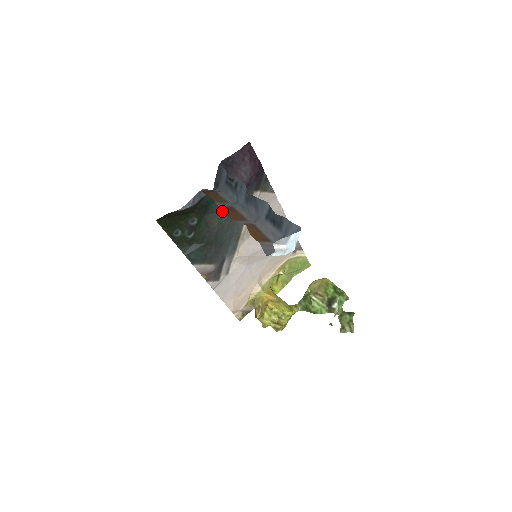
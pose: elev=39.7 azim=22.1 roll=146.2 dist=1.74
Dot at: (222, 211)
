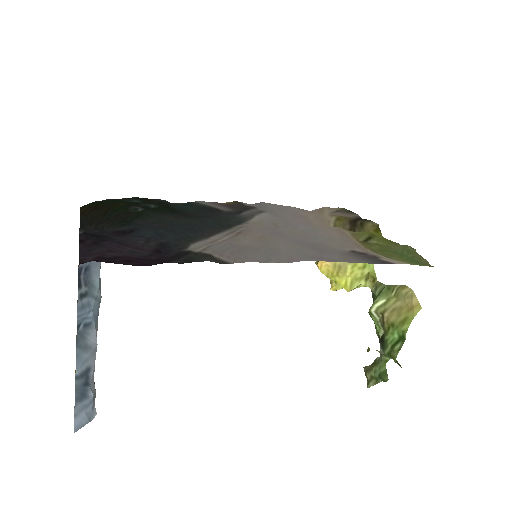
Dot at: (166, 222)
